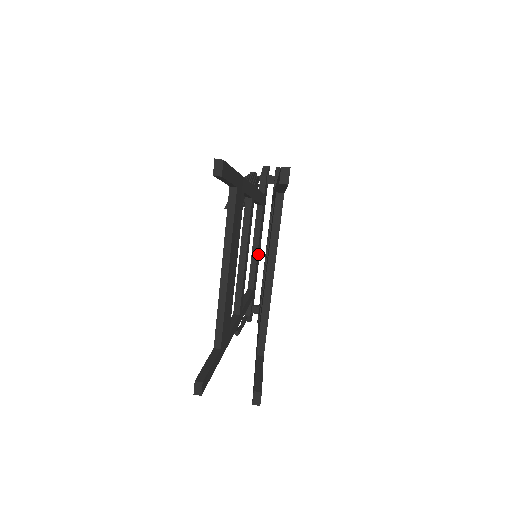
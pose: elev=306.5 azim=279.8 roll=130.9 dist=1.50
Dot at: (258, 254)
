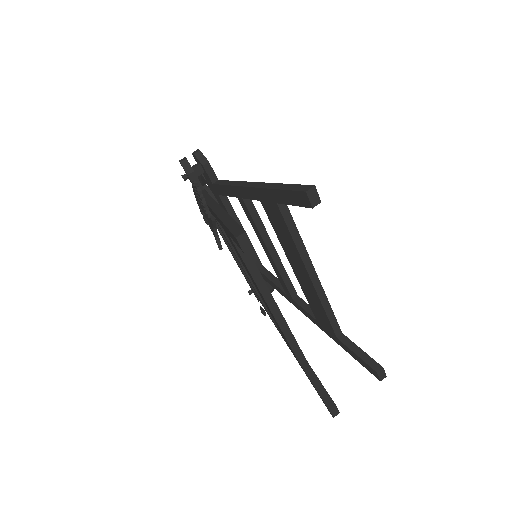
Dot at: occluded
